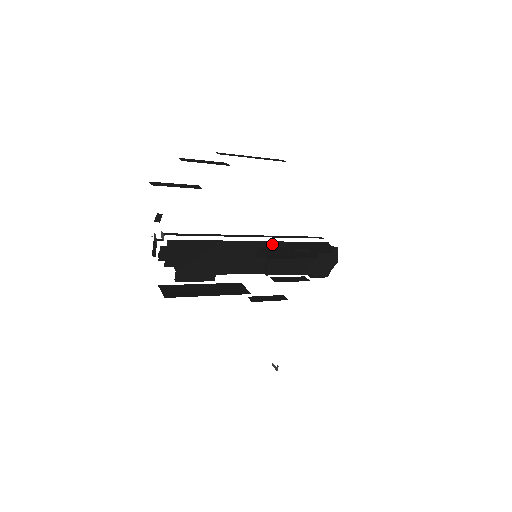
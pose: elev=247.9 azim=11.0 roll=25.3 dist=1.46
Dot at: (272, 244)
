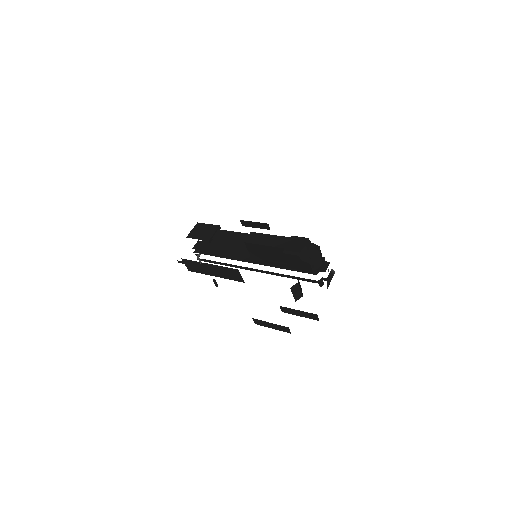
Dot at: occluded
